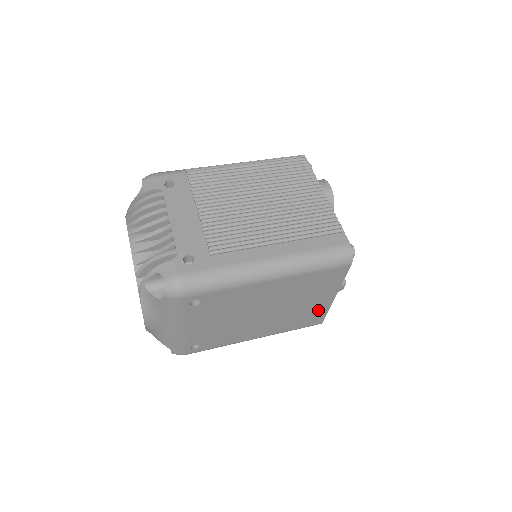
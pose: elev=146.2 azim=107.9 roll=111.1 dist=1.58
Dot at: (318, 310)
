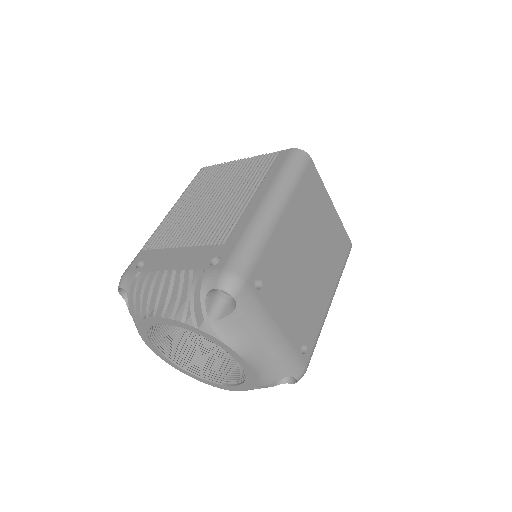
Dot at: (337, 229)
